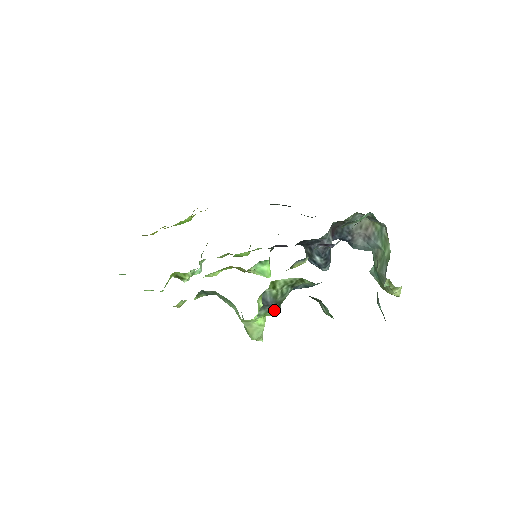
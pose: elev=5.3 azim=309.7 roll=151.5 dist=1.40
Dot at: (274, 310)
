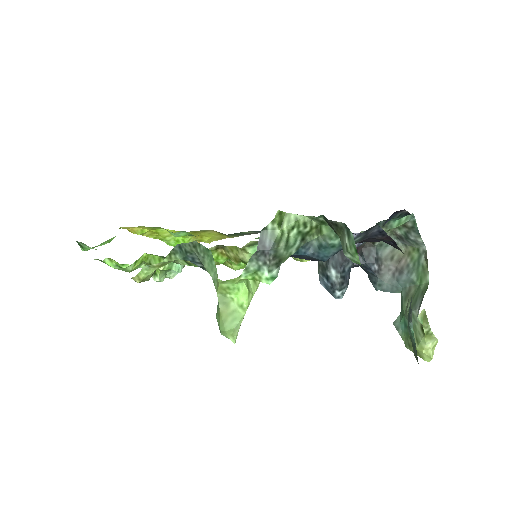
Dot at: (269, 268)
